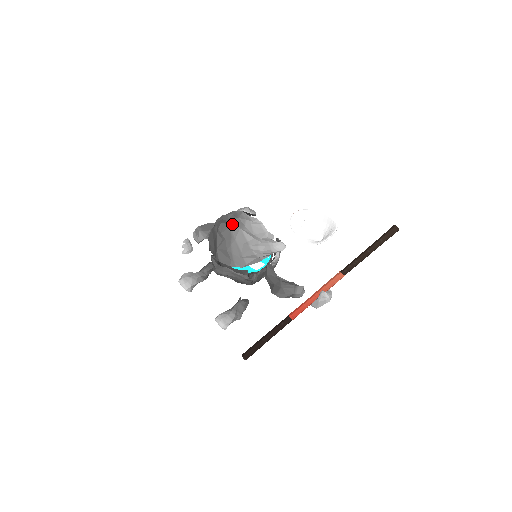
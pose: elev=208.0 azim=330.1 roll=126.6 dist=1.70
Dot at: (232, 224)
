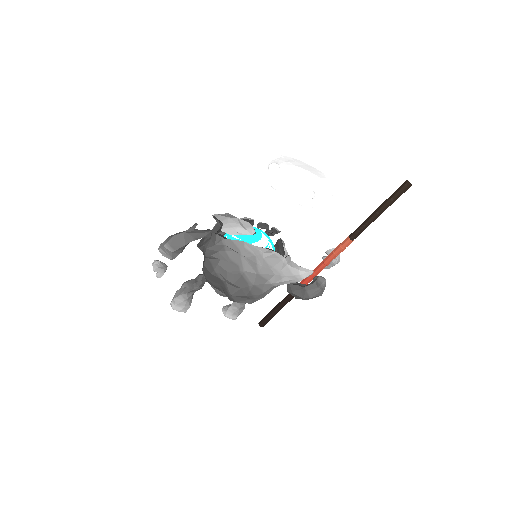
Dot at: (243, 271)
